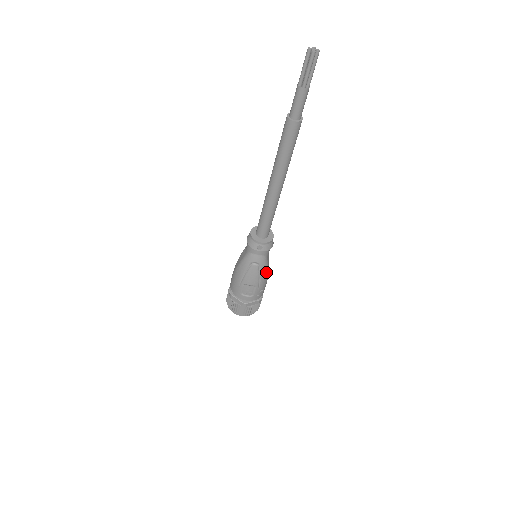
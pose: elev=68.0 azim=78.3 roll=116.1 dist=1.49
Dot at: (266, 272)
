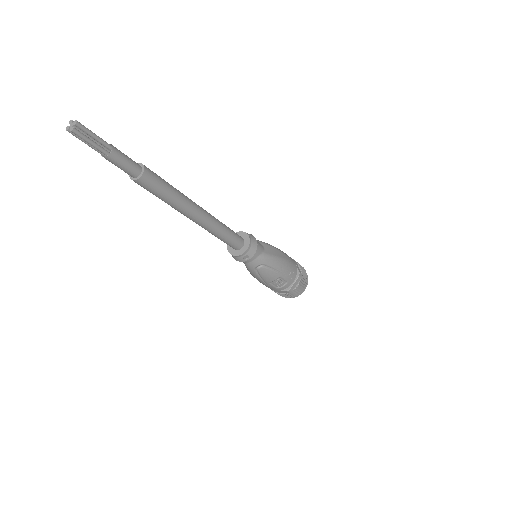
Dot at: (276, 261)
